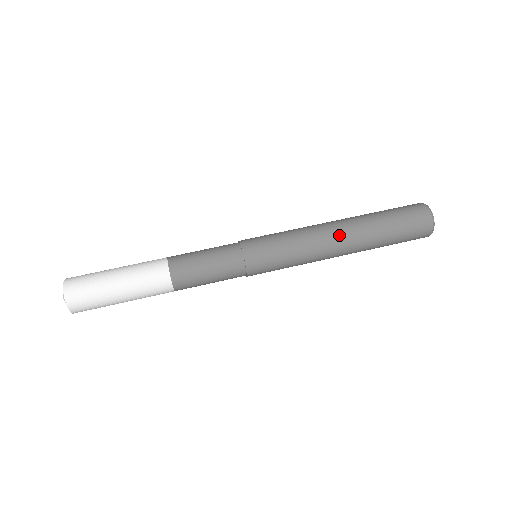
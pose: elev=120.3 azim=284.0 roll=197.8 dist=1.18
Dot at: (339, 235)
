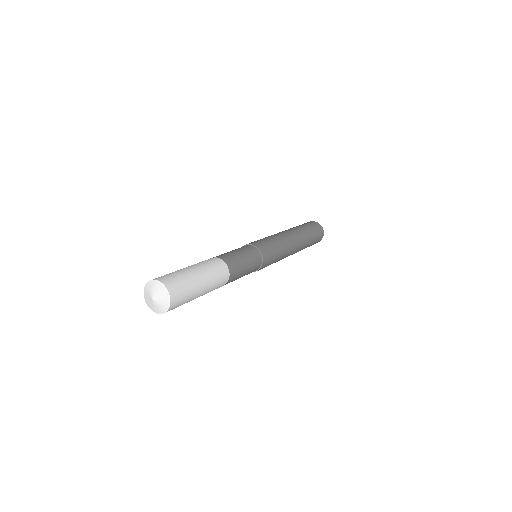
Dot at: (286, 231)
